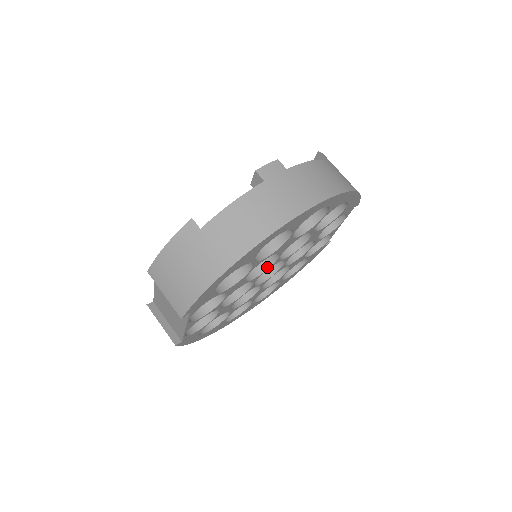
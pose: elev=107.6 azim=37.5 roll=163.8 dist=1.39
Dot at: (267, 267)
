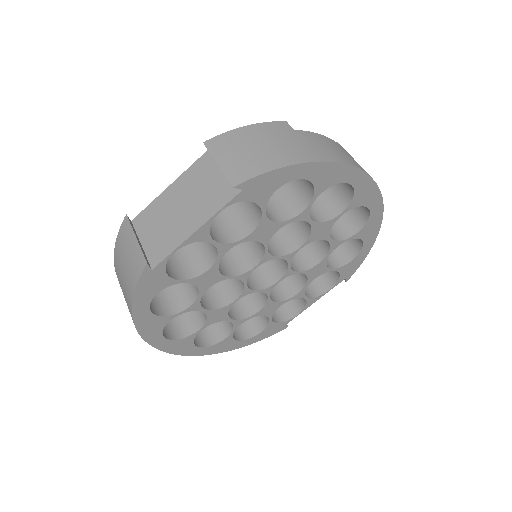
Dot at: (281, 255)
